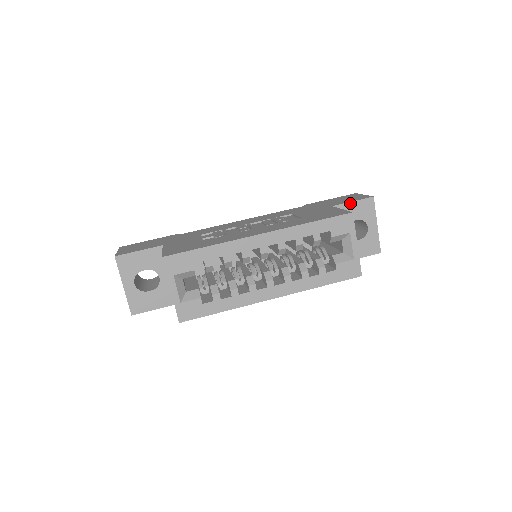
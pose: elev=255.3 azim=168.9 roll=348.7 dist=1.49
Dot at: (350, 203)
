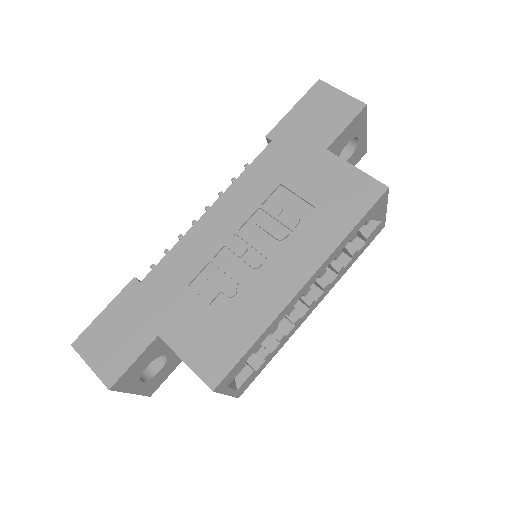
Dot at: (344, 131)
